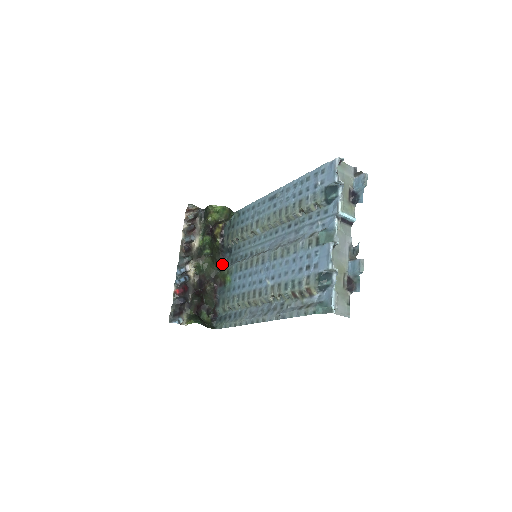
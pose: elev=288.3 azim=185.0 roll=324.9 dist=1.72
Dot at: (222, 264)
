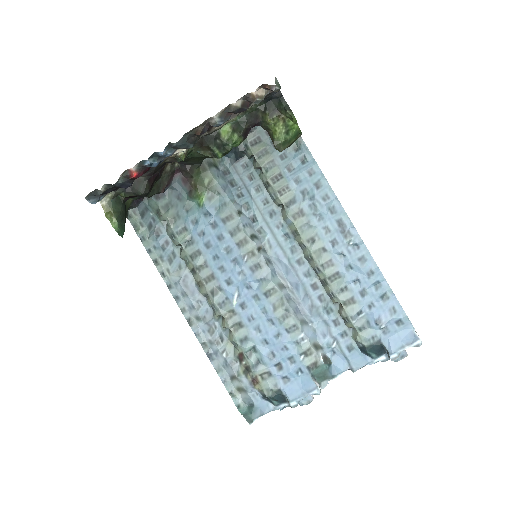
Dot at: occluded
